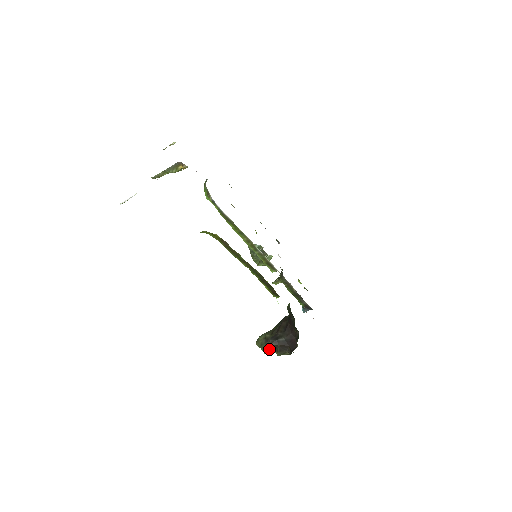
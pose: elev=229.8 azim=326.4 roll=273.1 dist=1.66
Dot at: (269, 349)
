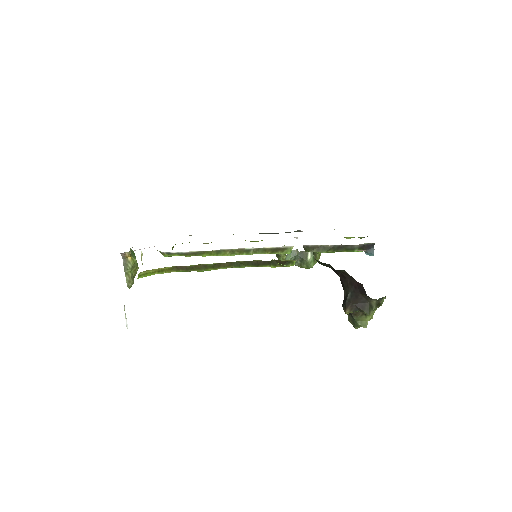
Dot at: (361, 319)
